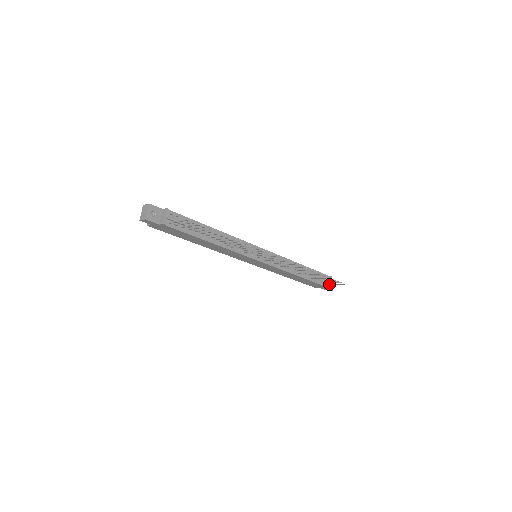
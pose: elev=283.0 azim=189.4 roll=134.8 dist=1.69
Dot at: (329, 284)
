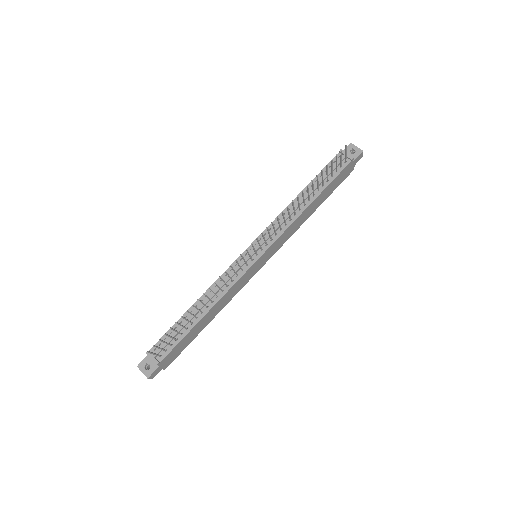
Dot at: (345, 160)
